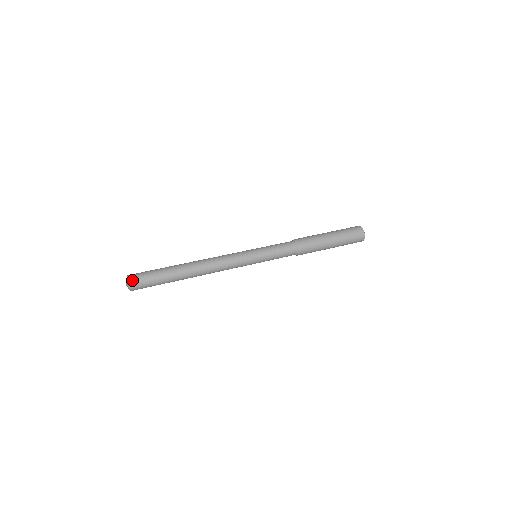
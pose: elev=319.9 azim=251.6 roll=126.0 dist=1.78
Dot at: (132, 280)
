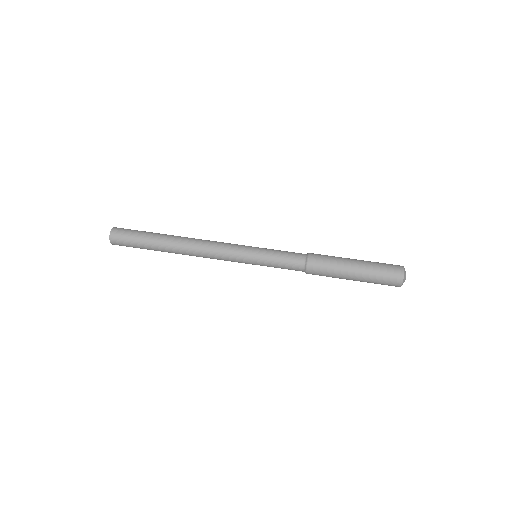
Dot at: (114, 240)
